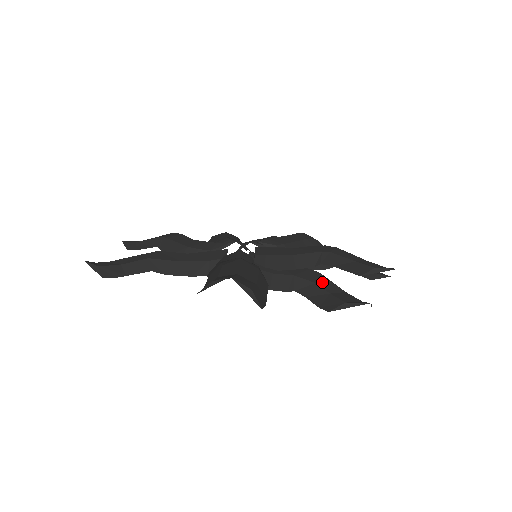
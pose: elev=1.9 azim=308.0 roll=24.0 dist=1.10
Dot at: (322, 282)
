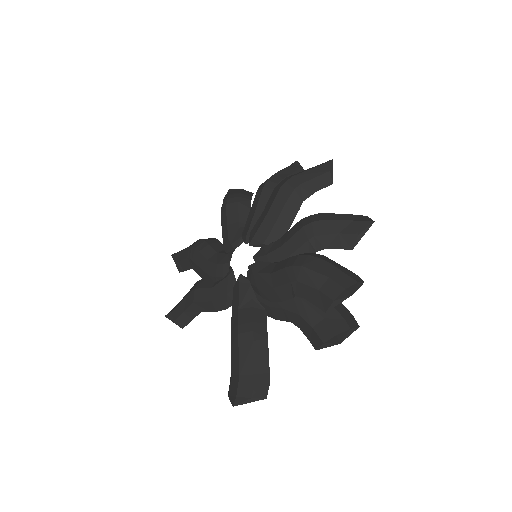
Dot at: (304, 313)
